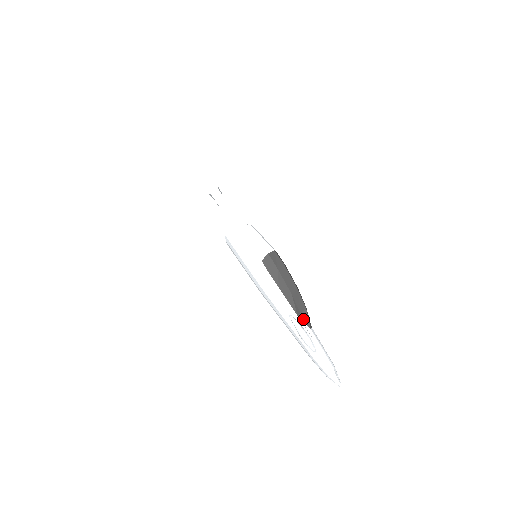
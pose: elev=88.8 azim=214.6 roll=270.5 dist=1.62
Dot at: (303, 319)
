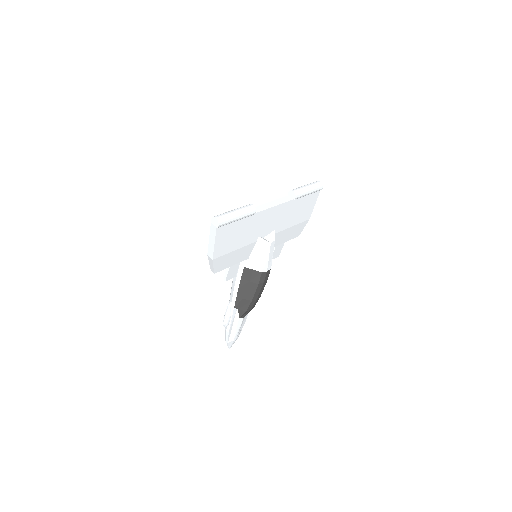
Dot at: (239, 311)
